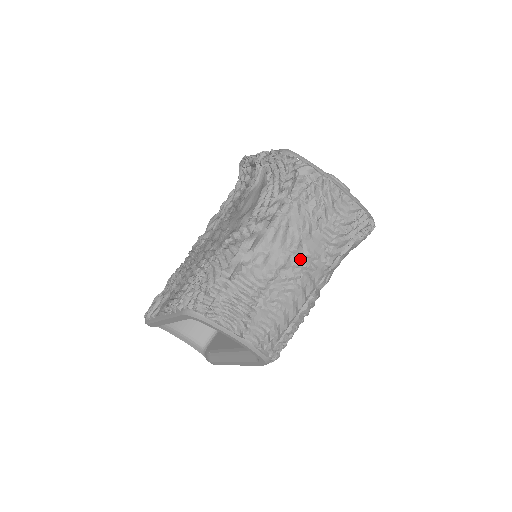
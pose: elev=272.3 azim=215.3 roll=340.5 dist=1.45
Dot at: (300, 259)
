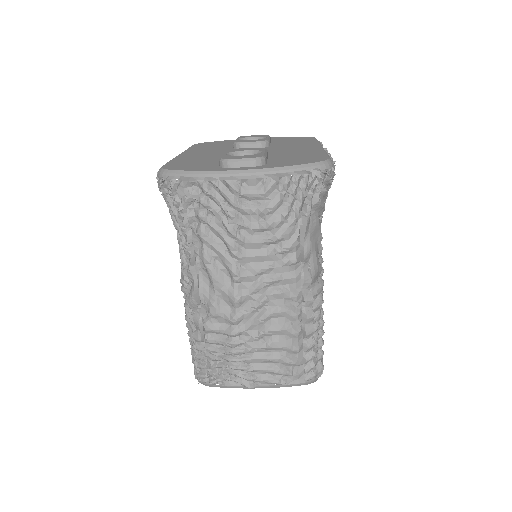
Dot at: (254, 281)
